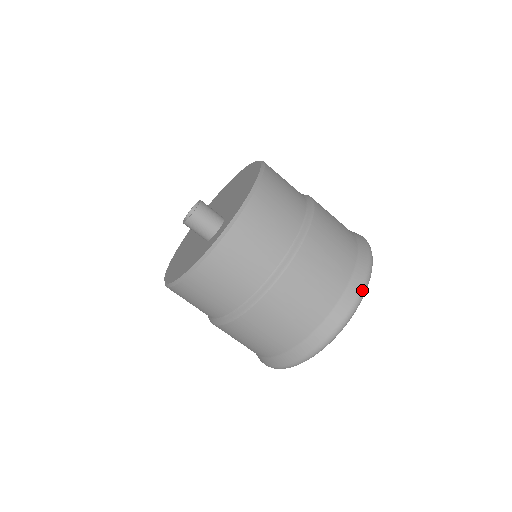
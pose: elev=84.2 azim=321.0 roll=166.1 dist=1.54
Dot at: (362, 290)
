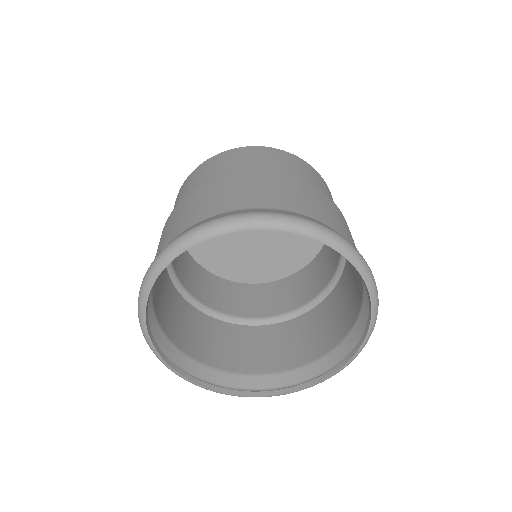
Dot at: (323, 226)
